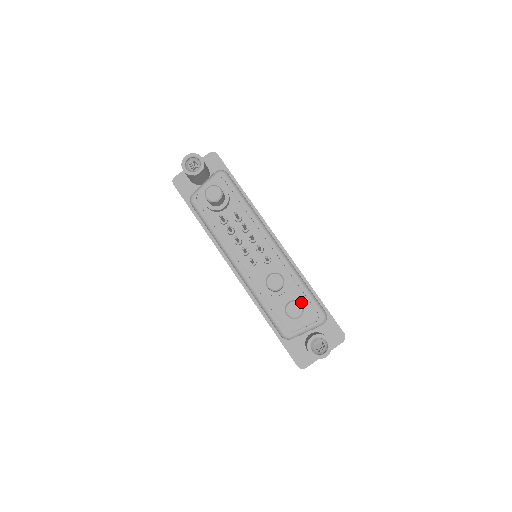
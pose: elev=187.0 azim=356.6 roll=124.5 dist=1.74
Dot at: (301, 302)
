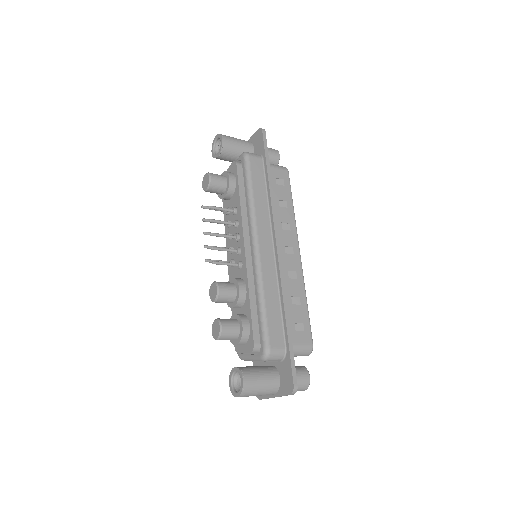
Dot at: (240, 324)
